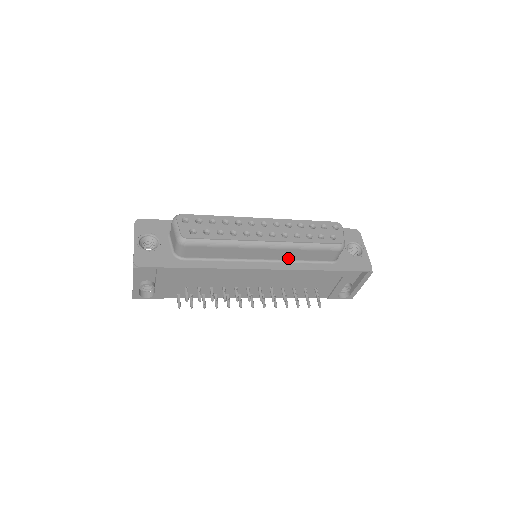
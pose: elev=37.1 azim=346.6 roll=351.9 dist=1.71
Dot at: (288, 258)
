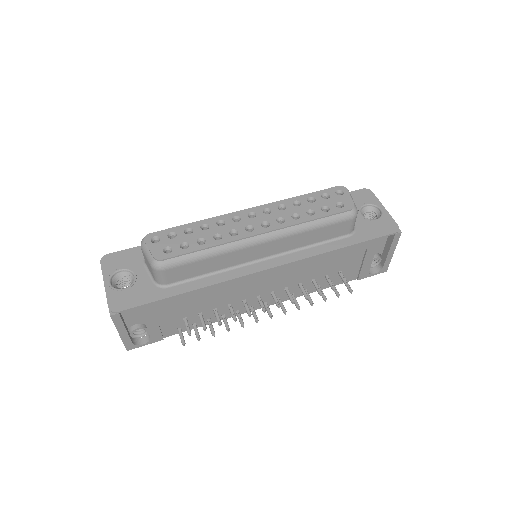
Dot at: (294, 246)
